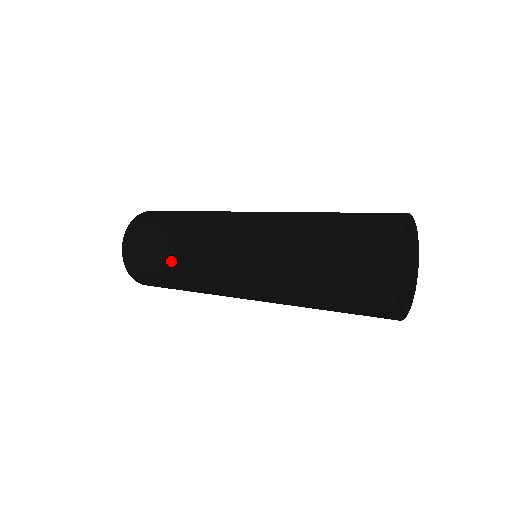
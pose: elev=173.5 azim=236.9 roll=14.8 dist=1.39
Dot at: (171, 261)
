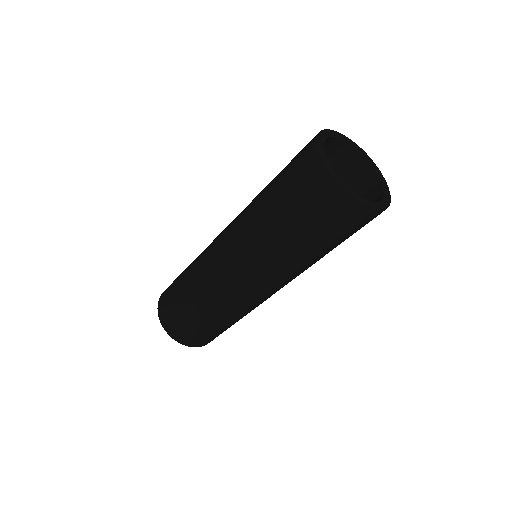
Dot at: occluded
